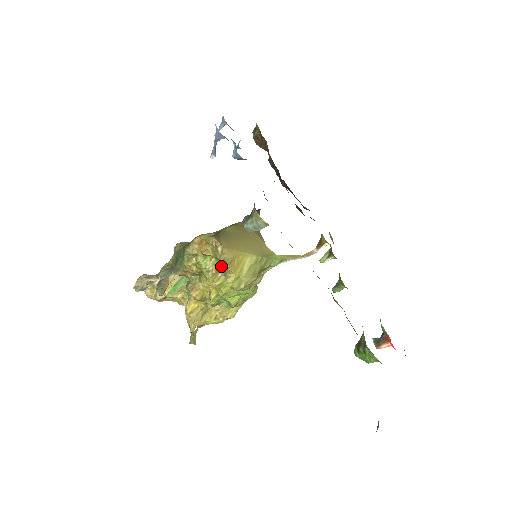
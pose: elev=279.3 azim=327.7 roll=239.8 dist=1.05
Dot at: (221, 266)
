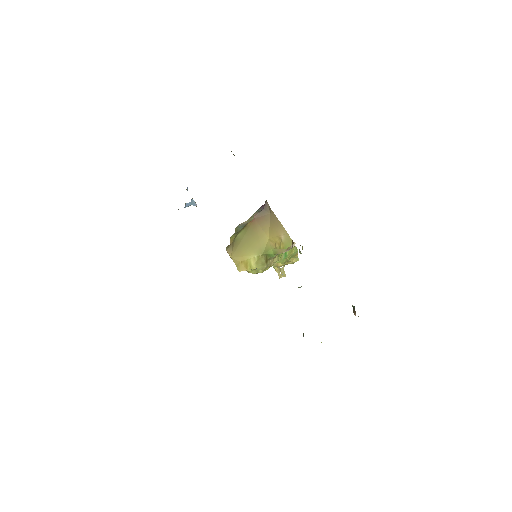
Dot at: occluded
